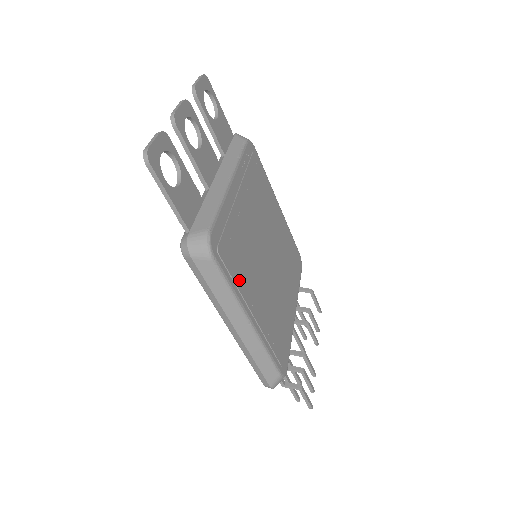
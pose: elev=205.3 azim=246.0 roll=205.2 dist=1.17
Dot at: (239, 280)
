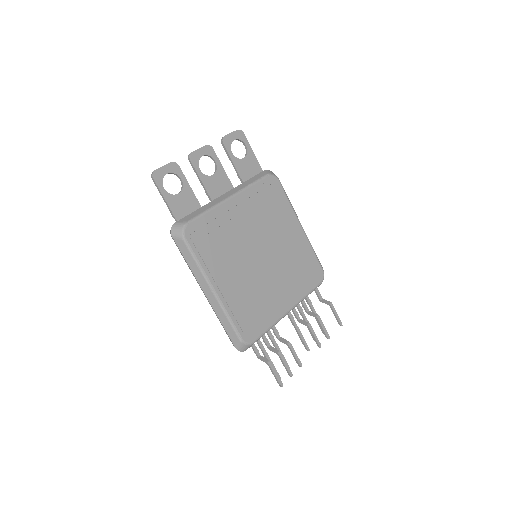
Dot at: (209, 260)
